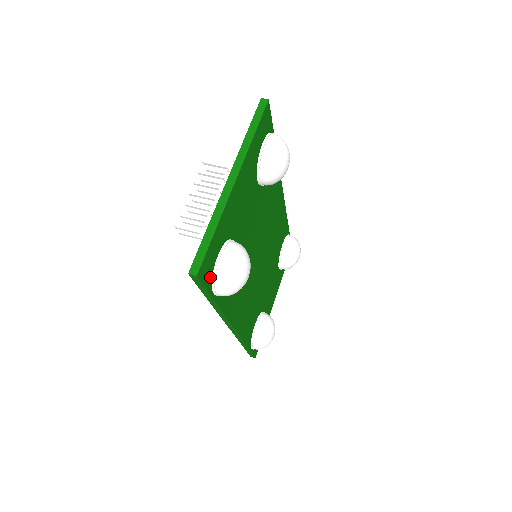
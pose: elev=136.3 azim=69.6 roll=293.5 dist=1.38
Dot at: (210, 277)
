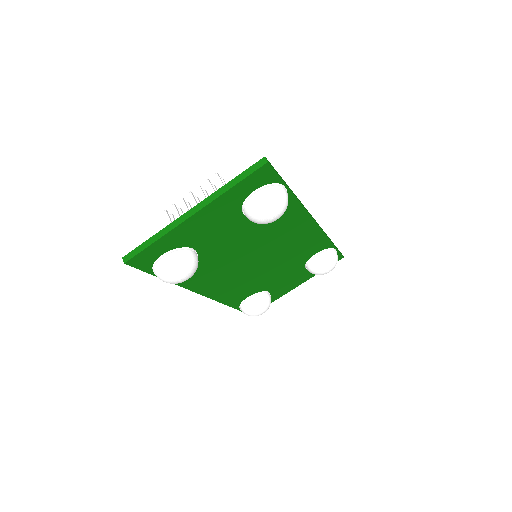
Dot at: (149, 265)
